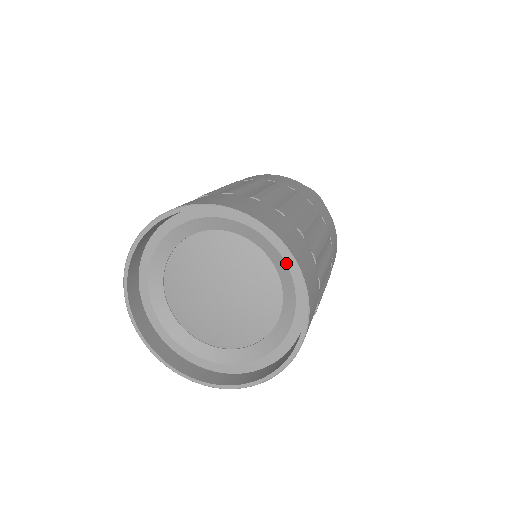
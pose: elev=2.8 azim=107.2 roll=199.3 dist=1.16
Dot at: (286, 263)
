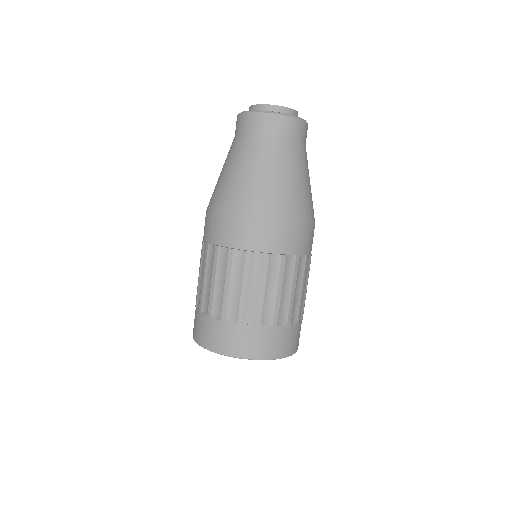
Dot at: occluded
